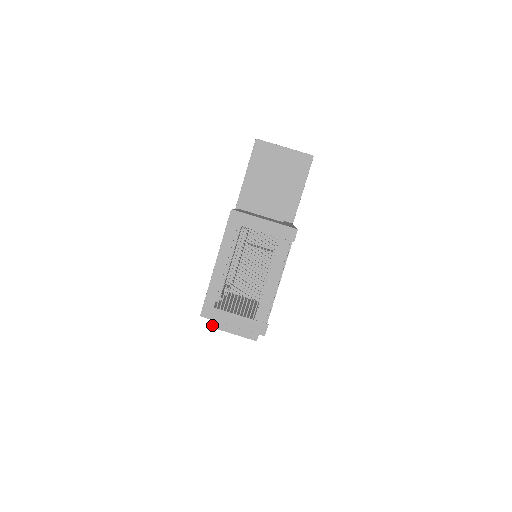
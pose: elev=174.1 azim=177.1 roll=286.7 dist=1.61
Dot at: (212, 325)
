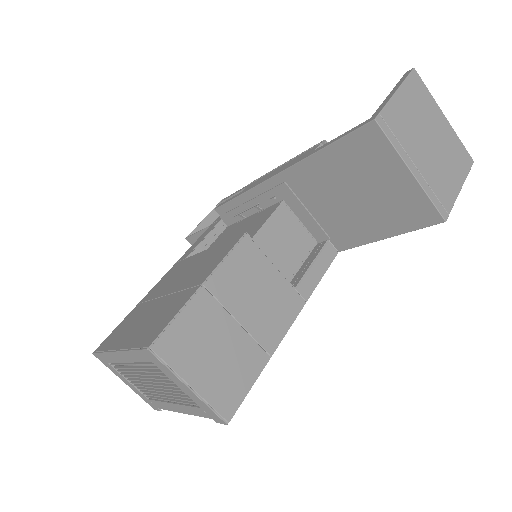
Dot at: (189, 240)
